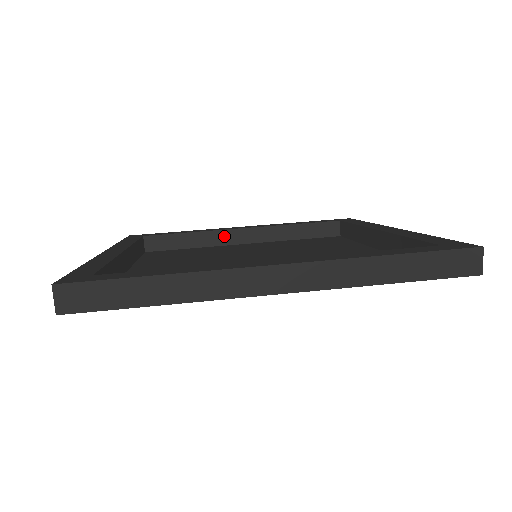
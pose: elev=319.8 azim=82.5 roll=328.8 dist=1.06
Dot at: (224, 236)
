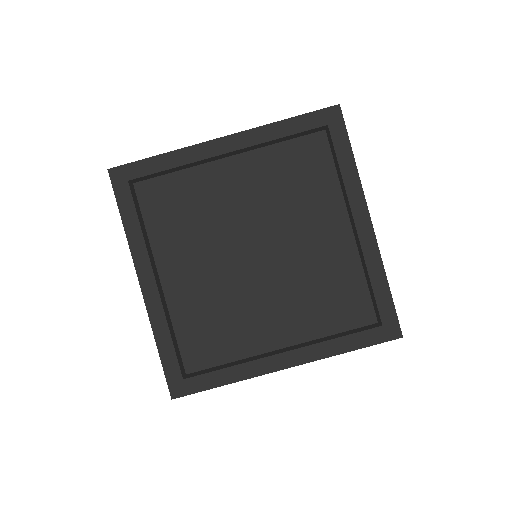
Dot at: (208, 160)
